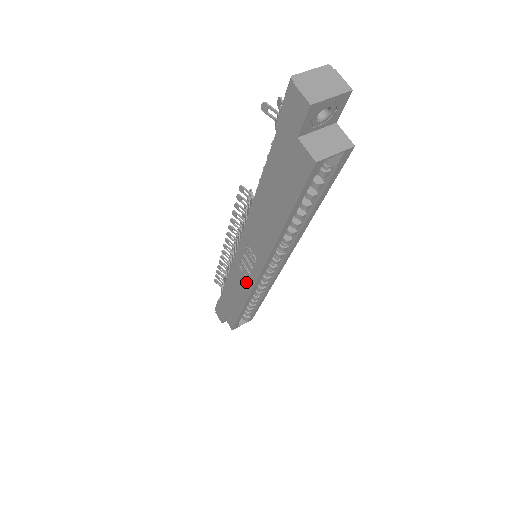
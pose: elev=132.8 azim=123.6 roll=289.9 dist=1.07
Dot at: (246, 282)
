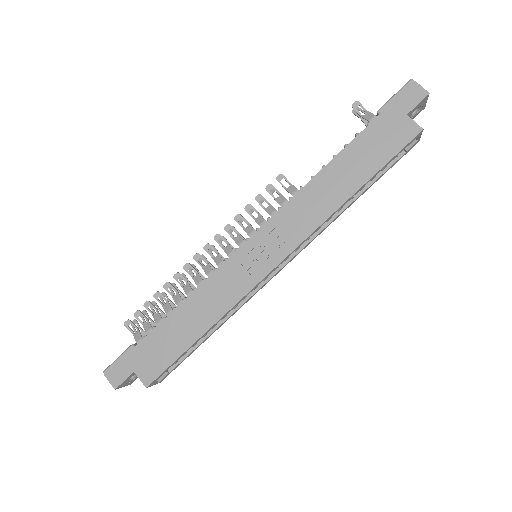
Dot at: (245, 280)
